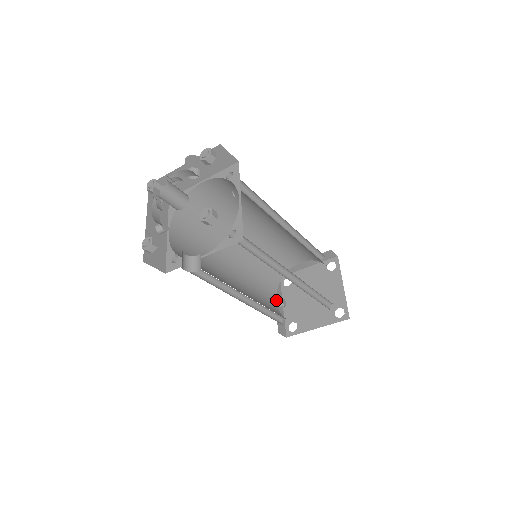
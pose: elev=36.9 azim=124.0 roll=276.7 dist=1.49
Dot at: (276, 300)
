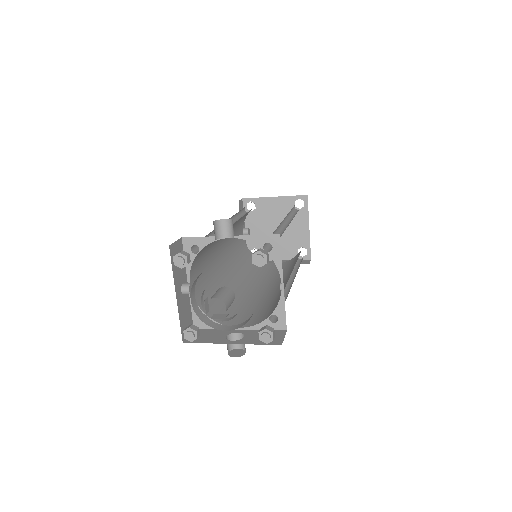
Dot at: (242, 231)
